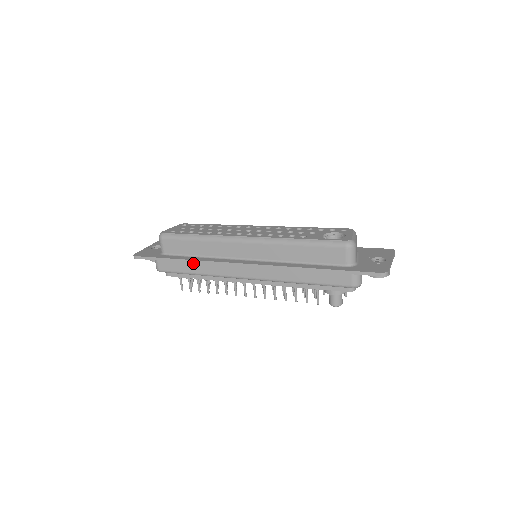
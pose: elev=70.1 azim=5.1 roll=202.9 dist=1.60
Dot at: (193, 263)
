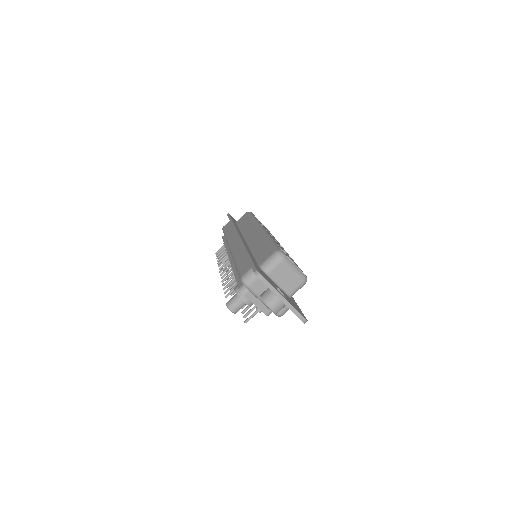
Dot at: occluded
